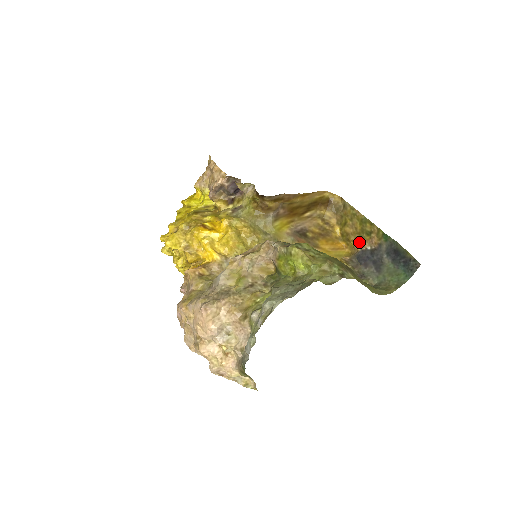
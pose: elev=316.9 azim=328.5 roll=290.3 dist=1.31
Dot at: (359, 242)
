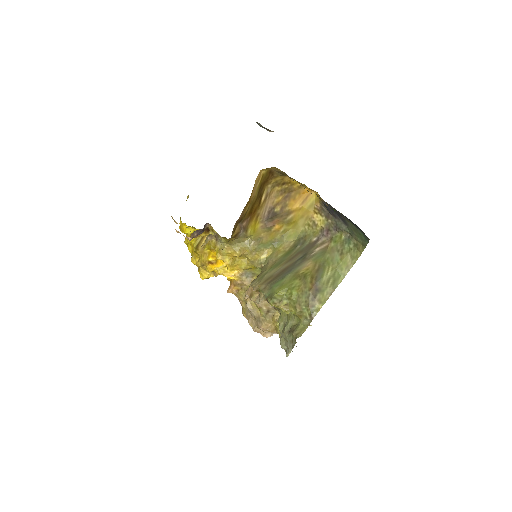
Dot at: (318, 196)
